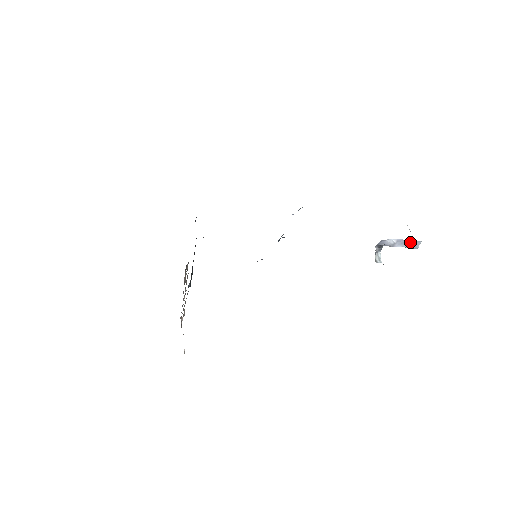
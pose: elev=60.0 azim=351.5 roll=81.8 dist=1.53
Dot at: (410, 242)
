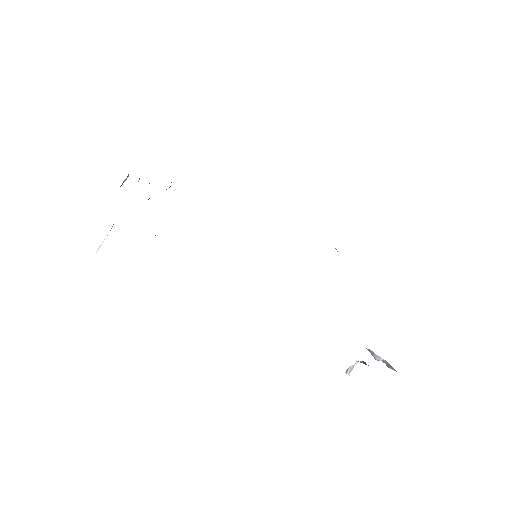
Dot at: (390, 365)
